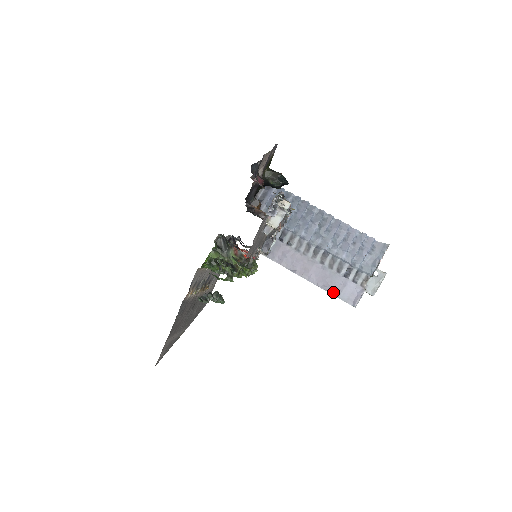
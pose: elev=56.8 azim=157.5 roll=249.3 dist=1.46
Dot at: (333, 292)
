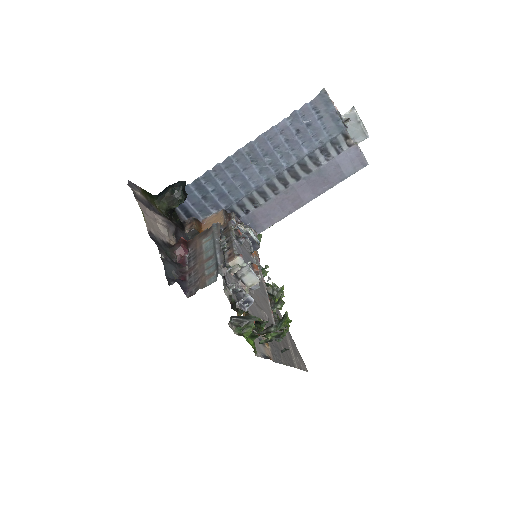
Dot at: (337, 181)
